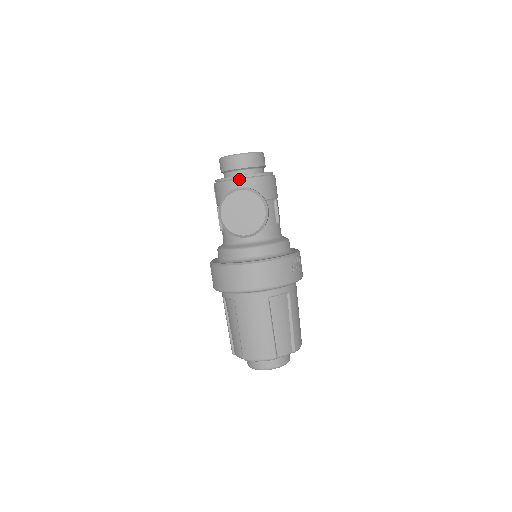
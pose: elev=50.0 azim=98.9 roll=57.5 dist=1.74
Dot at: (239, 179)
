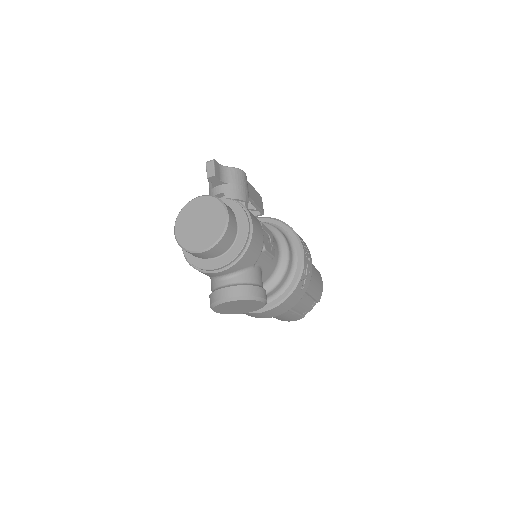
Dot at: (216, 273)
